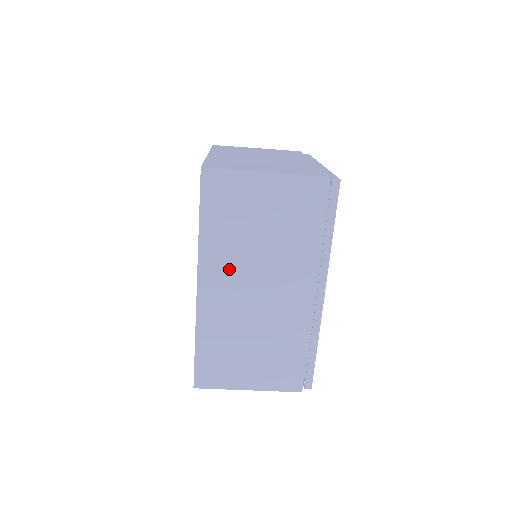
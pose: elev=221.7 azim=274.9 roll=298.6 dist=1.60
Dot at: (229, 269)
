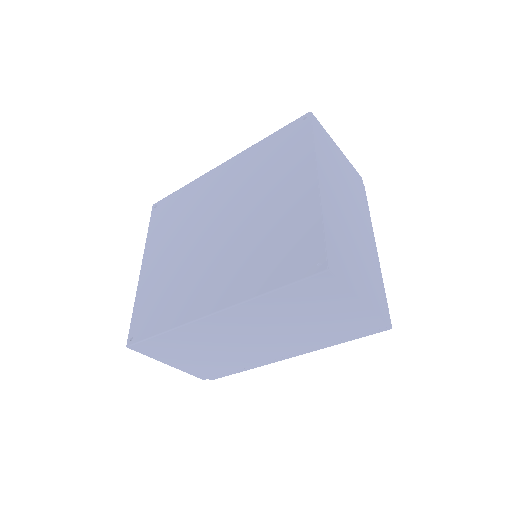
Dot at: (253, 320)
